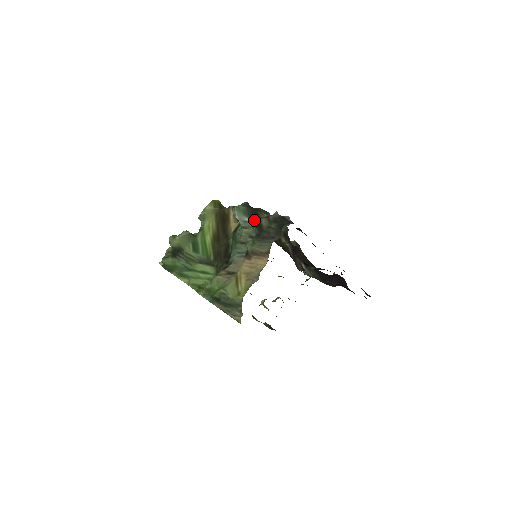
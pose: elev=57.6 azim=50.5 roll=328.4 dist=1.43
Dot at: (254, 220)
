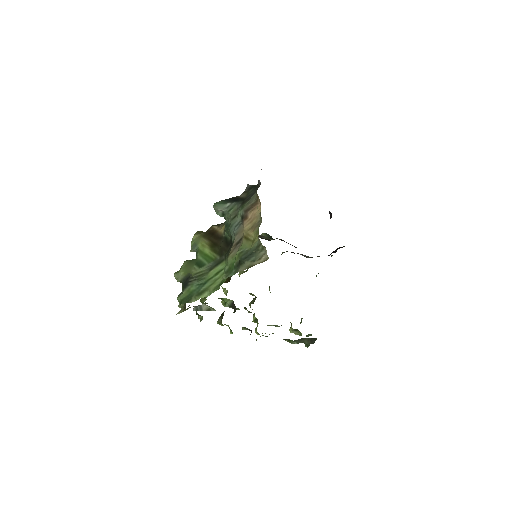
Dot at: (234, 200)
